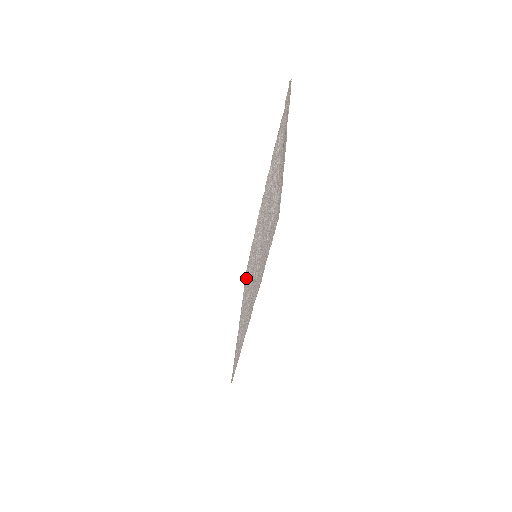
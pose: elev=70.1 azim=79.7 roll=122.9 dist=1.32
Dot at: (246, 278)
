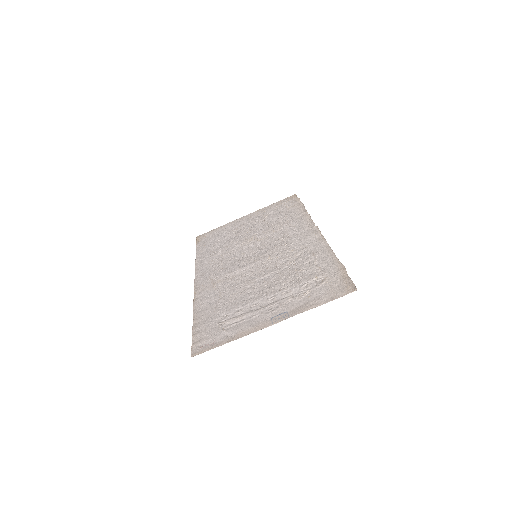
Dot at: (281, 207)
